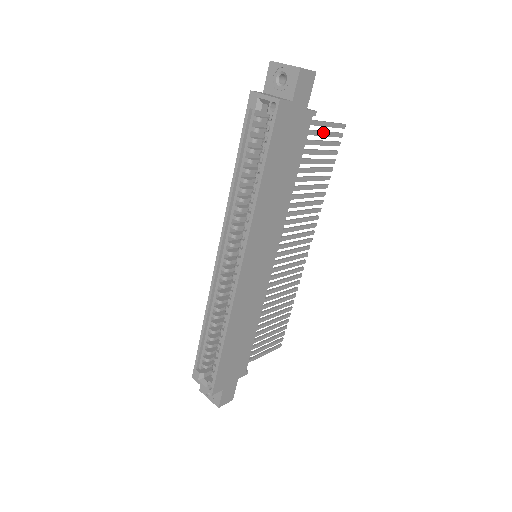
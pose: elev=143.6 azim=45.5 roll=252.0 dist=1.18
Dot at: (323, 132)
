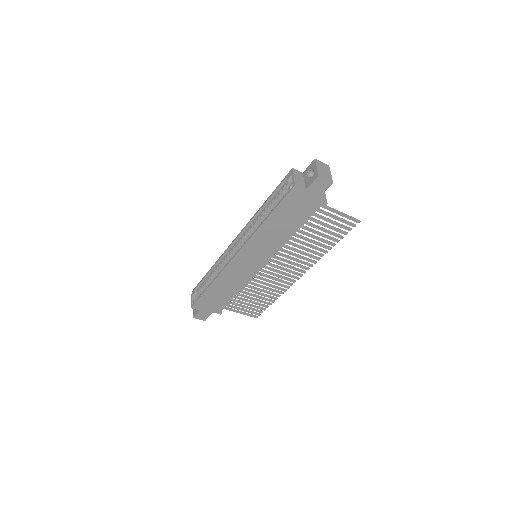
Dot at: (335, 217)
